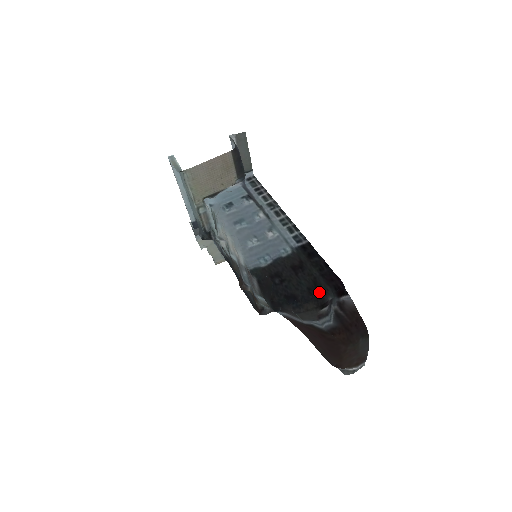
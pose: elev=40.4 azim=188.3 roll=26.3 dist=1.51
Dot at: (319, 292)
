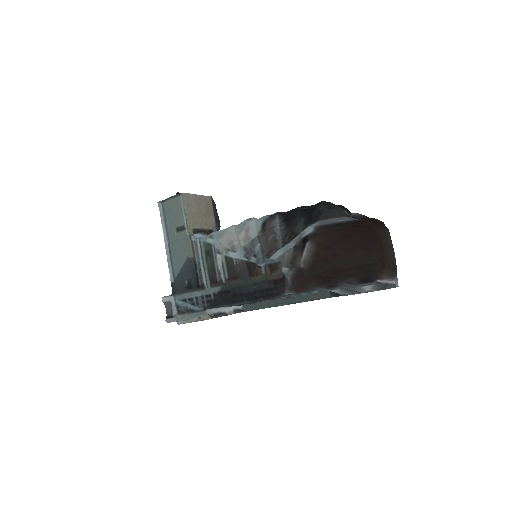
Dot at: occluded
